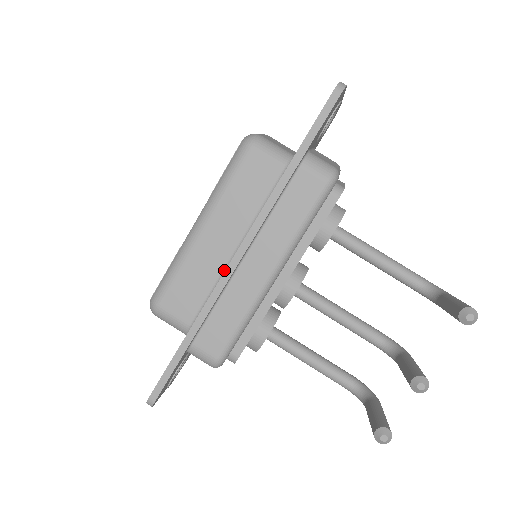
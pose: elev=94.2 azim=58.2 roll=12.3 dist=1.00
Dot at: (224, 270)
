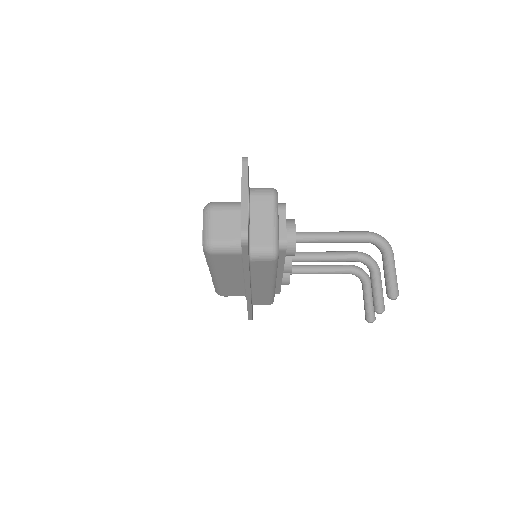
Dot at: (244, 284)
